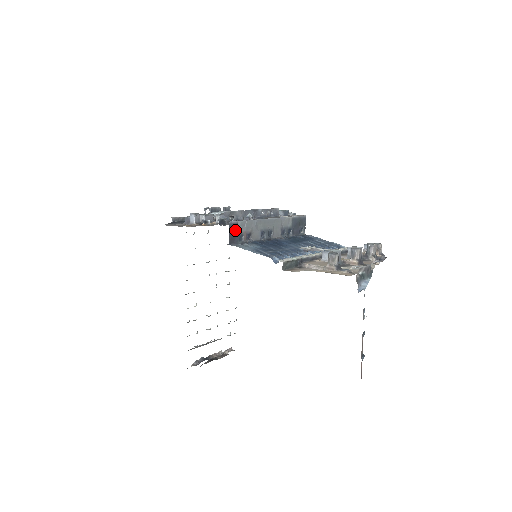
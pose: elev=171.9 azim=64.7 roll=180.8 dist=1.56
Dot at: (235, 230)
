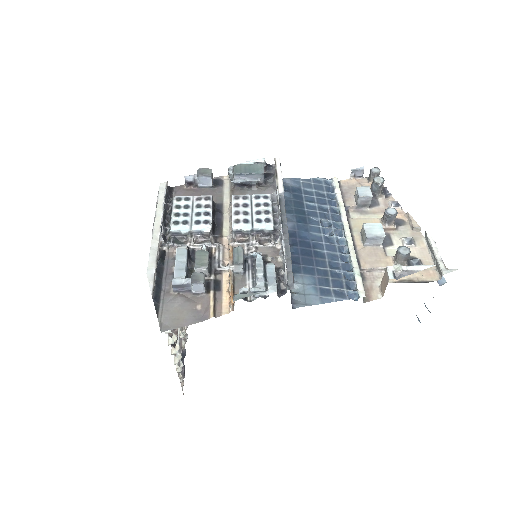
Dot at: occluded
